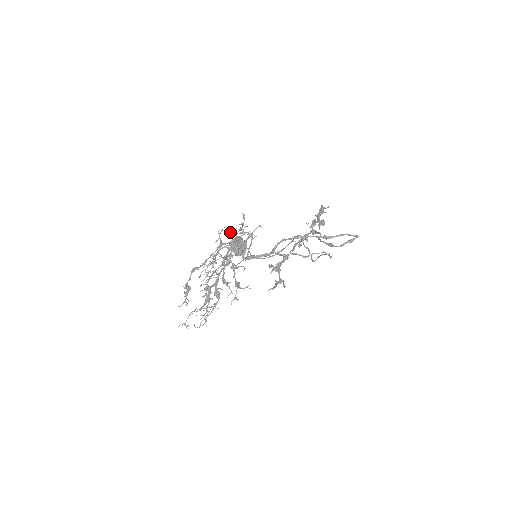
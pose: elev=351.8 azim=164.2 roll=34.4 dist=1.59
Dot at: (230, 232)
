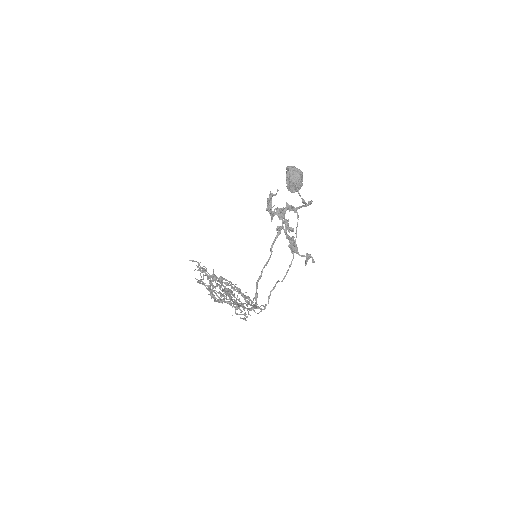
Dot at: occluded
